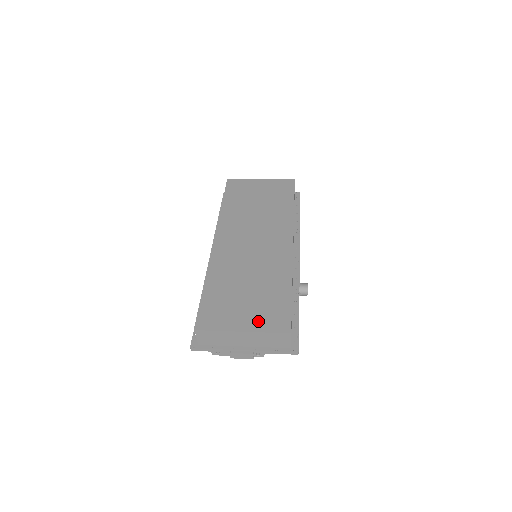
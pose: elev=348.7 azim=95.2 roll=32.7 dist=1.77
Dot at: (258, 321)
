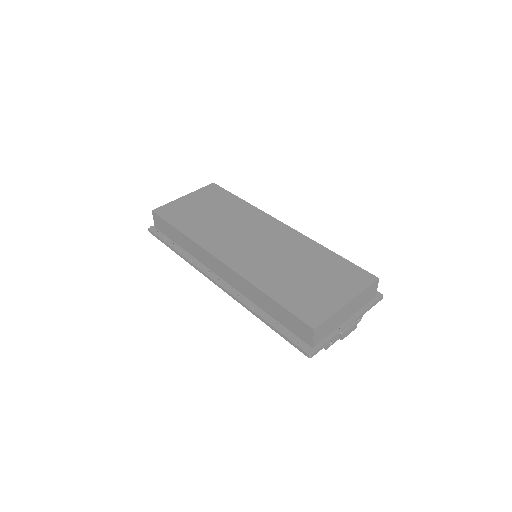
Dot at: (347, 288)
